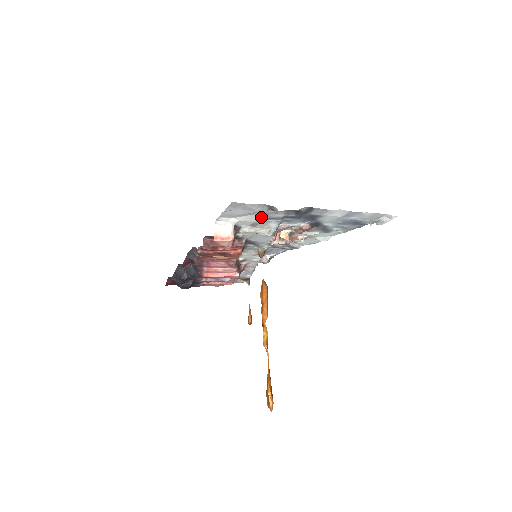
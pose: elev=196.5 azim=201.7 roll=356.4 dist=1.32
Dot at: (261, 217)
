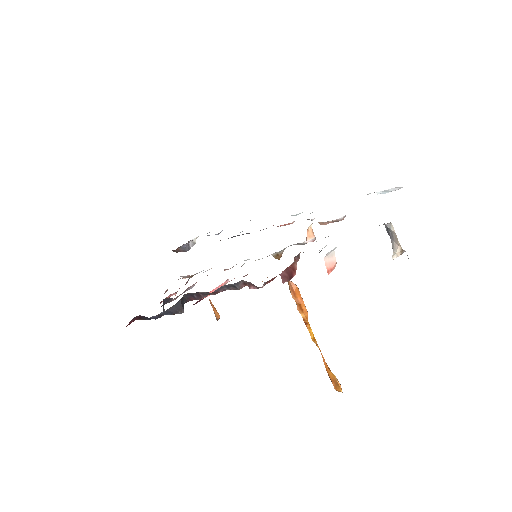
Dot at: occluded
